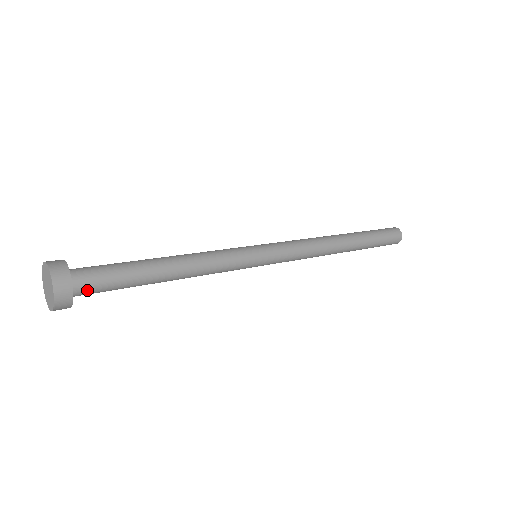
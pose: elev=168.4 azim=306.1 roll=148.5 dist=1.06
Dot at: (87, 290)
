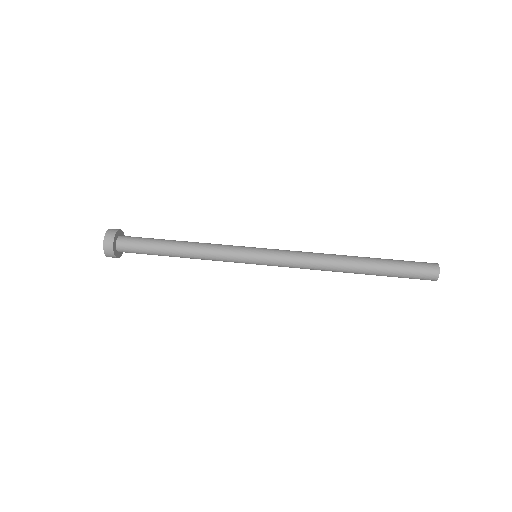
Dot at: (125, 246)
